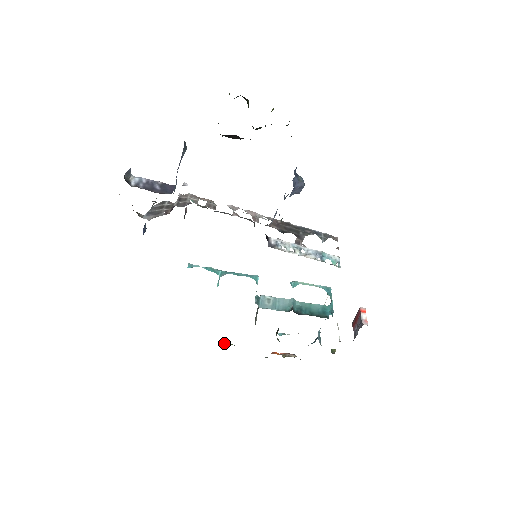
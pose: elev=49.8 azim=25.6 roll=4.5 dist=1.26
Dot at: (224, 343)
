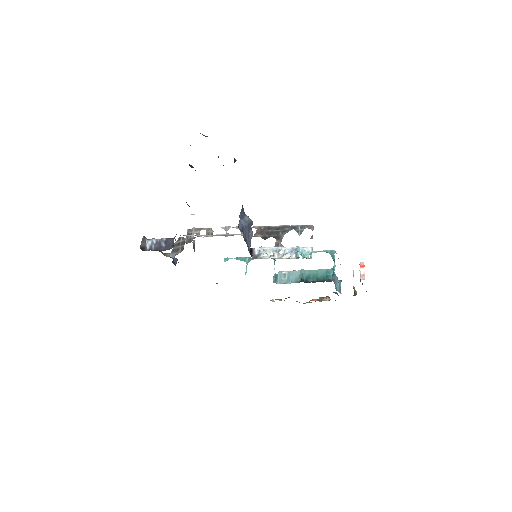
Dot at: (273, 301)
